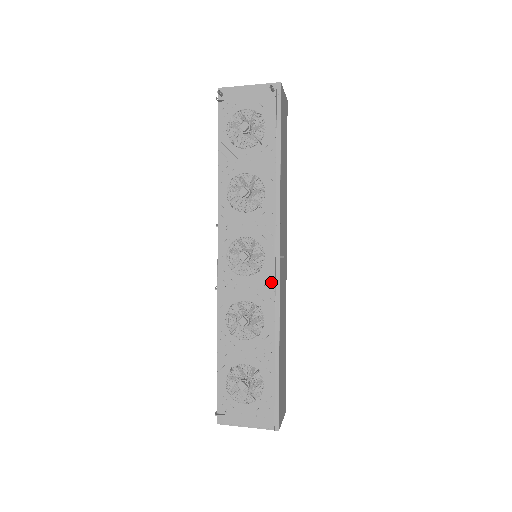
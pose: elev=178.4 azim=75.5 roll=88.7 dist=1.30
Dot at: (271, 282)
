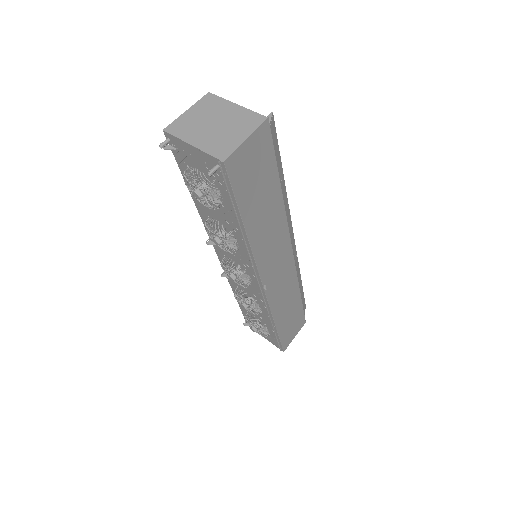
Dot at: (261, 295)
